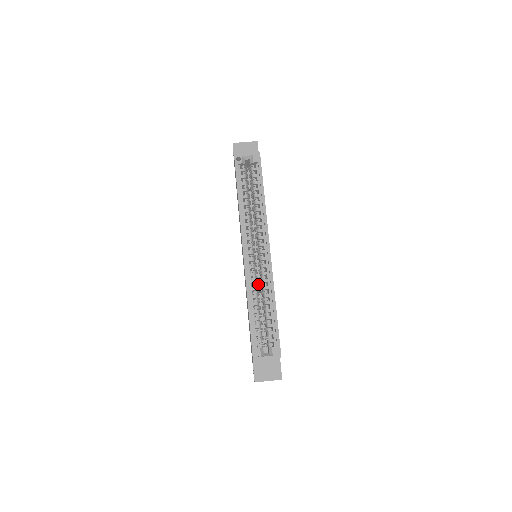
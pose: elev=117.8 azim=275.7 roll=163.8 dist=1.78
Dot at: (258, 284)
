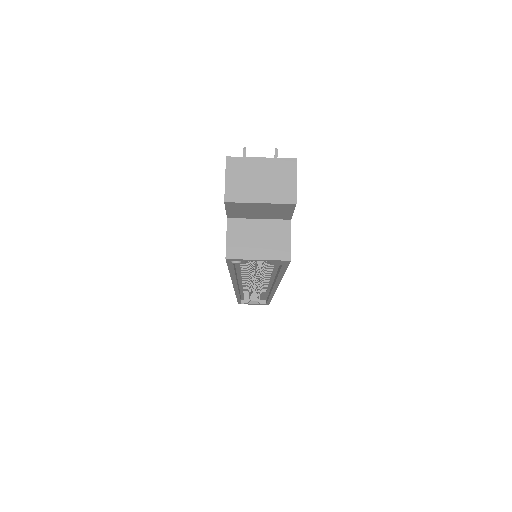
Dot at: (253, 281)
